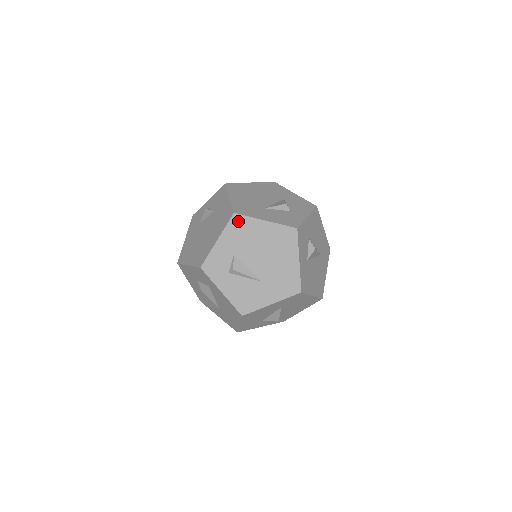
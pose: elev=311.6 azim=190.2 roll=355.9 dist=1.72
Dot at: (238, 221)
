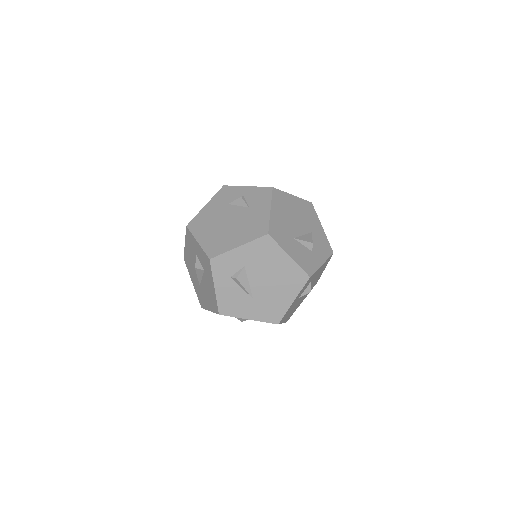
Dot at: (267, 242)
